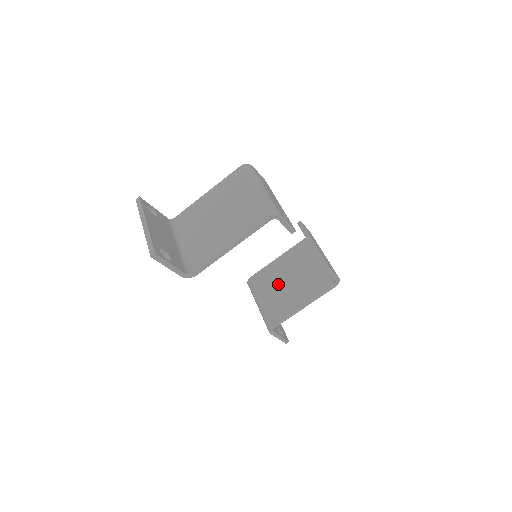
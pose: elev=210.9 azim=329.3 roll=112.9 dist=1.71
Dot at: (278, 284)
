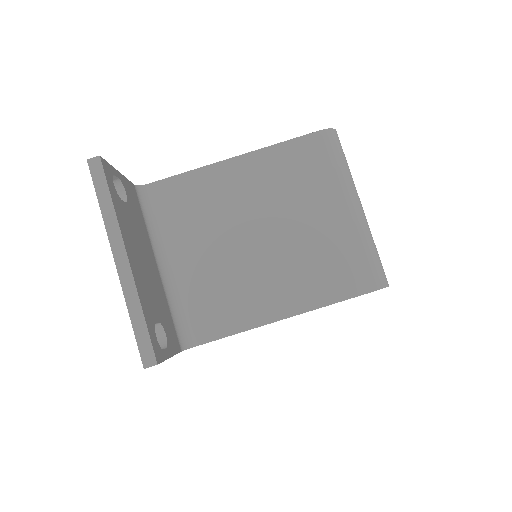
Dot at: occluded
